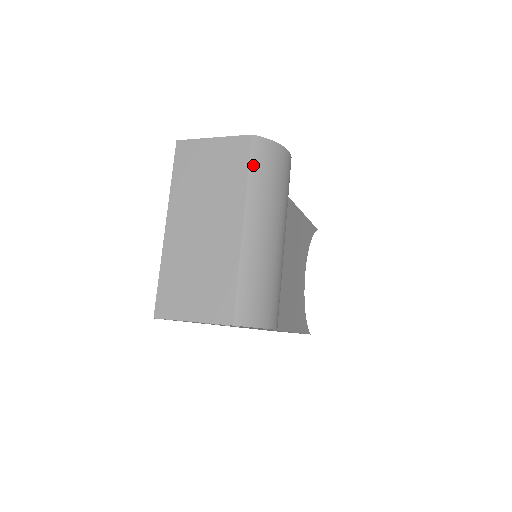
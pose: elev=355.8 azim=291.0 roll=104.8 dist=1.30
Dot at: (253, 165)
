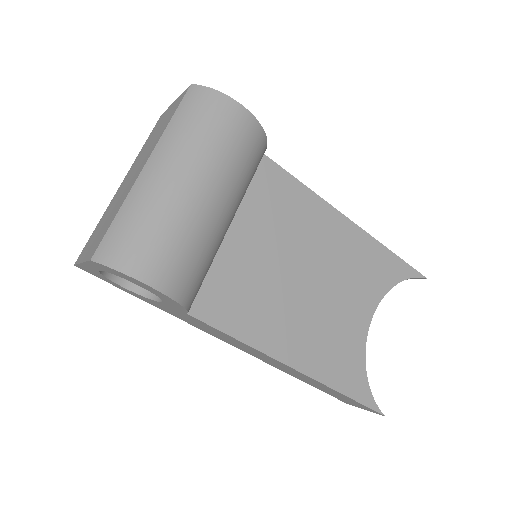
Dot at: (180, 110)
